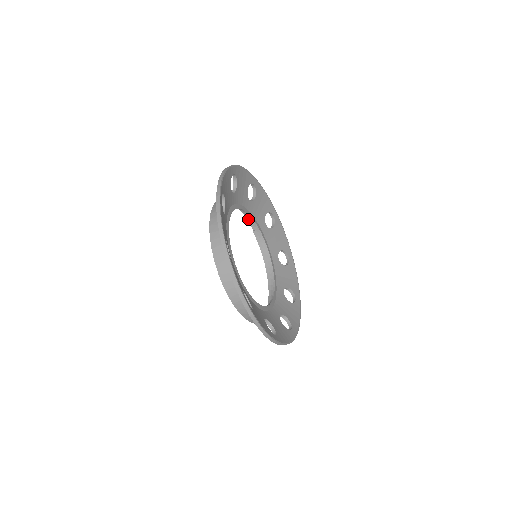
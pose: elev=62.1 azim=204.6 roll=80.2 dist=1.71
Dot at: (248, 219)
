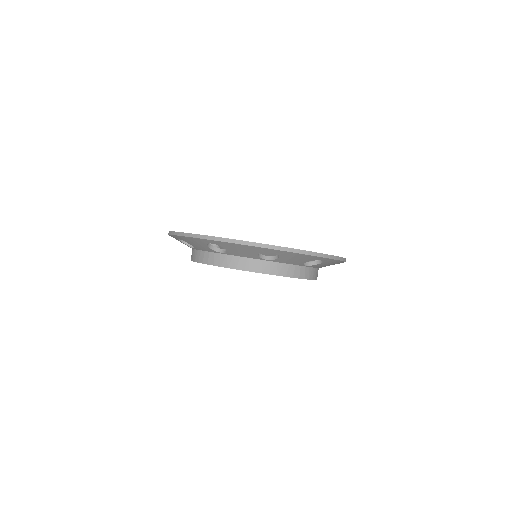
Dot at: occluded
